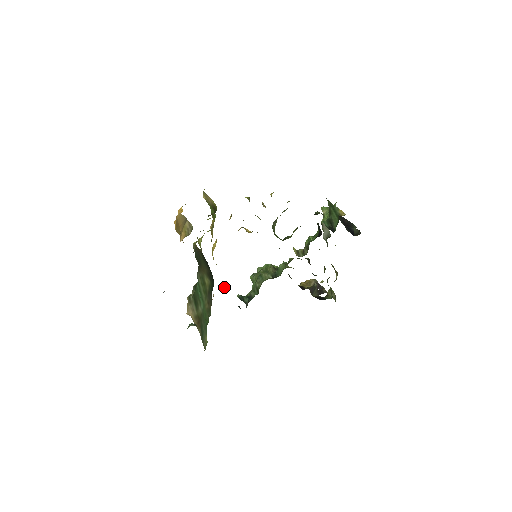
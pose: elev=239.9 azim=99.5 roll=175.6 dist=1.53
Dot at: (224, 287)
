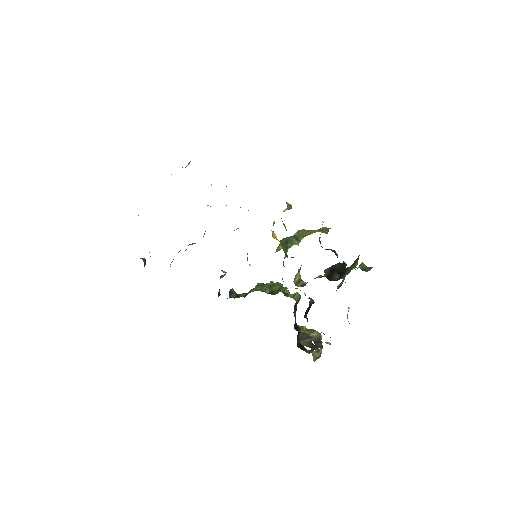
Dot at: (224, 272)
